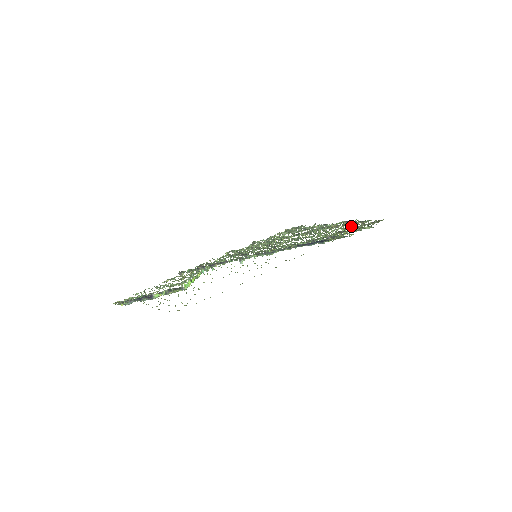
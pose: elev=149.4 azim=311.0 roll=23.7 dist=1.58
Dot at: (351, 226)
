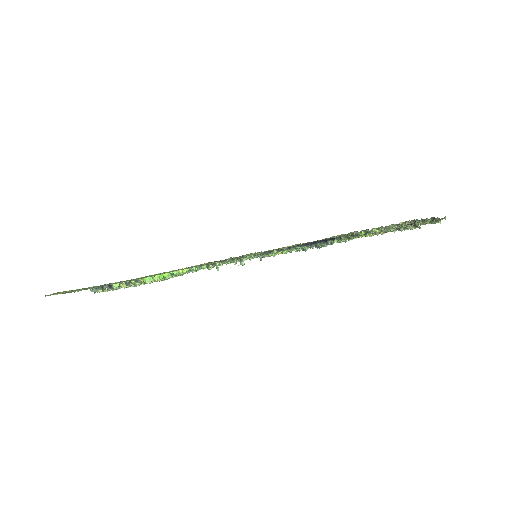
Dot at: occluded
